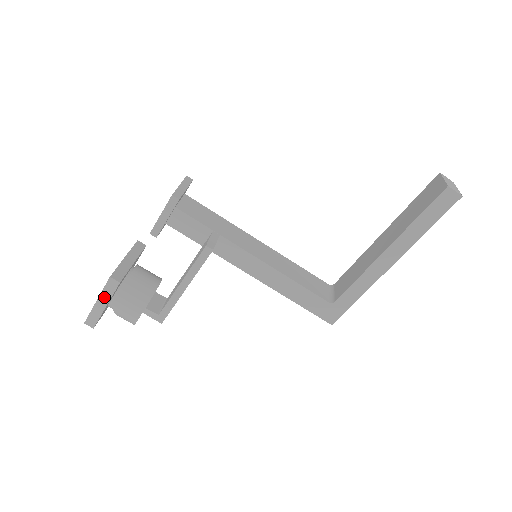
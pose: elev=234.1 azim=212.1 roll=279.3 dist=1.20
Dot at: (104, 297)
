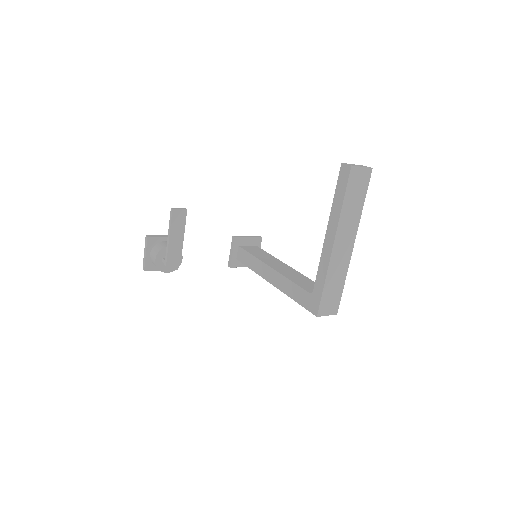
Dot at: (145, 249)
